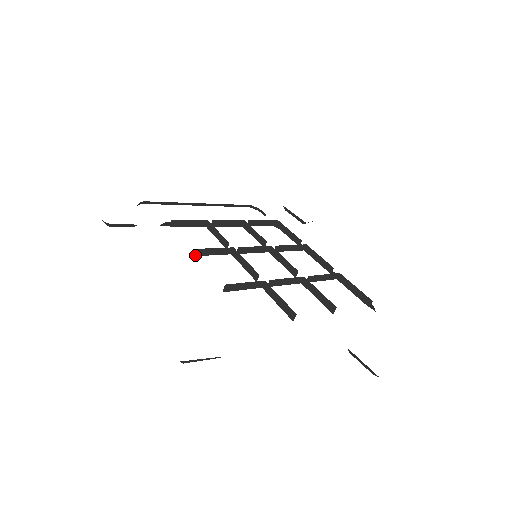
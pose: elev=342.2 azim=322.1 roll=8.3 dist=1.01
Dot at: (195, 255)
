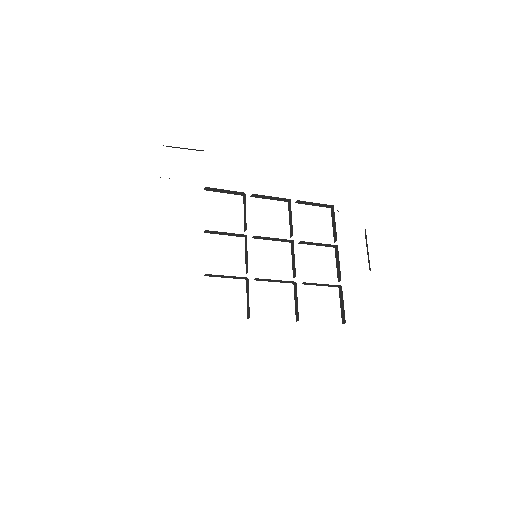
Dot at: occluded
